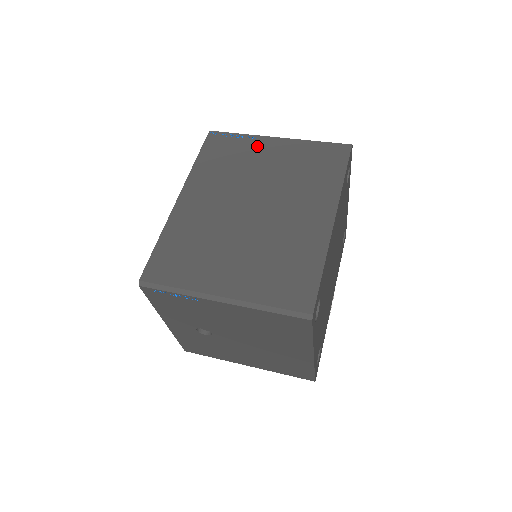
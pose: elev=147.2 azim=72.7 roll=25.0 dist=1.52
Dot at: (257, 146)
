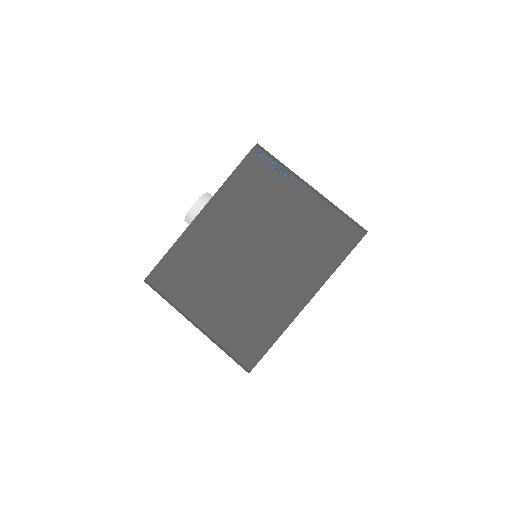
Dot at: (287, 189)
